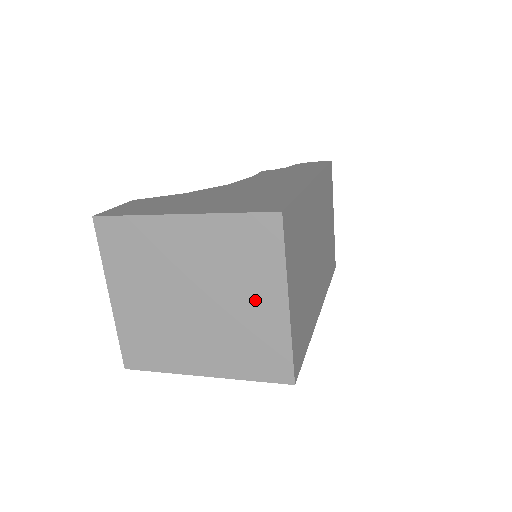
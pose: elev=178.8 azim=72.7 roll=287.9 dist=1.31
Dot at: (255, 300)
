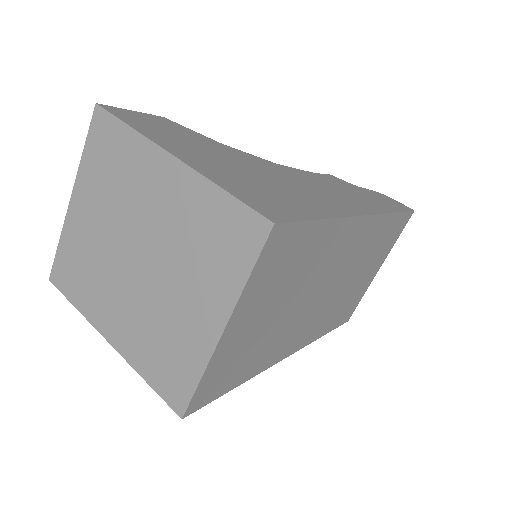
Dot at: (193, 302)
